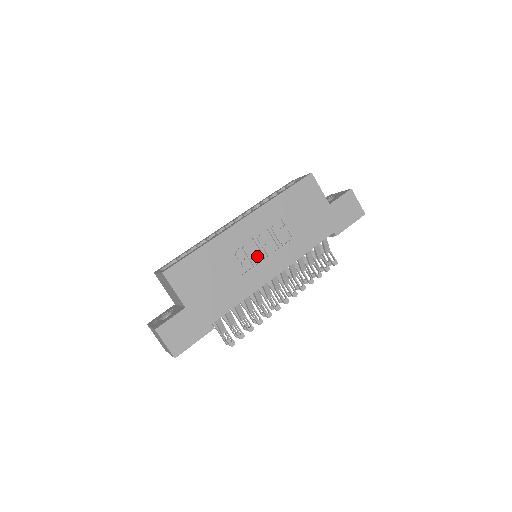
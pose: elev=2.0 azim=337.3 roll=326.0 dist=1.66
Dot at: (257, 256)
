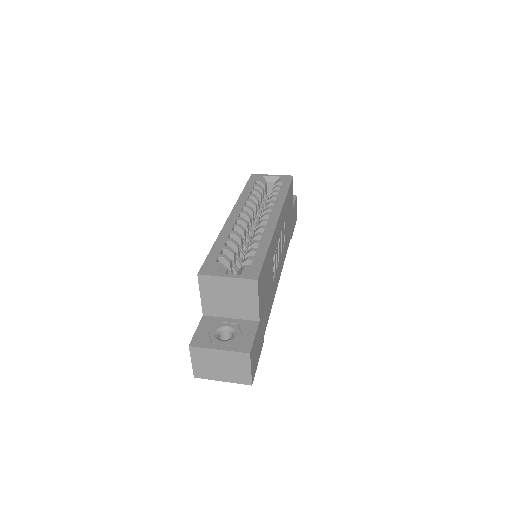
Dot at: (277, 258)
